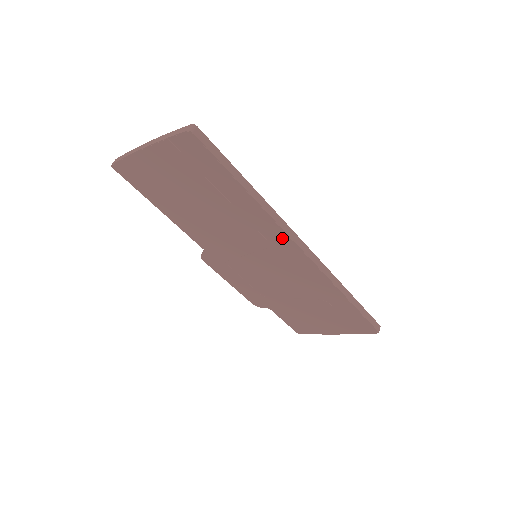
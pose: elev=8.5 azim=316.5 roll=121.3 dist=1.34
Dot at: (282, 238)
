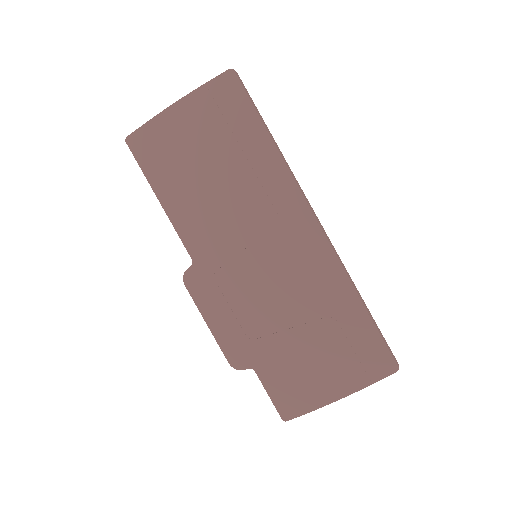
Dot at: (296, 205)
